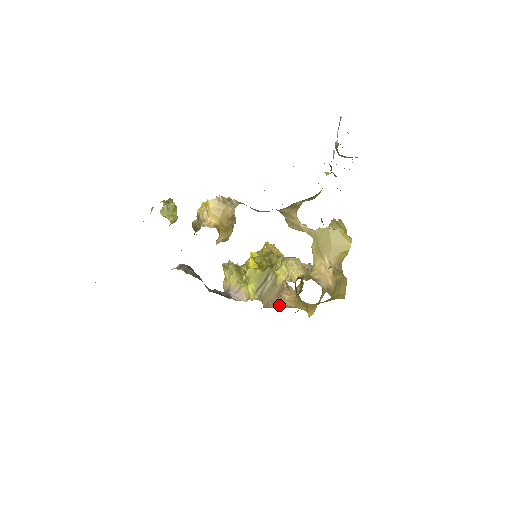
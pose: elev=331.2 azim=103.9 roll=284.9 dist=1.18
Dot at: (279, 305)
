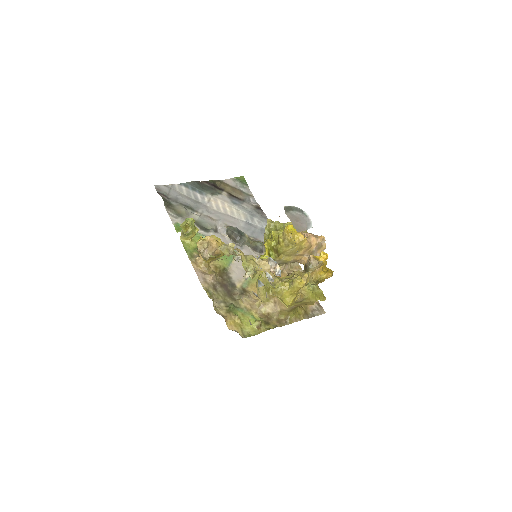
Dot at: occluded
